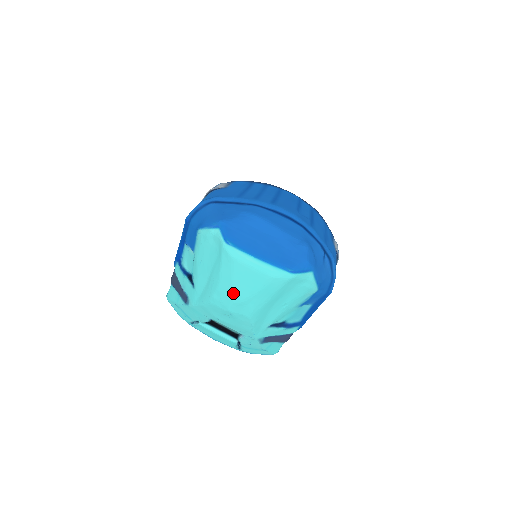
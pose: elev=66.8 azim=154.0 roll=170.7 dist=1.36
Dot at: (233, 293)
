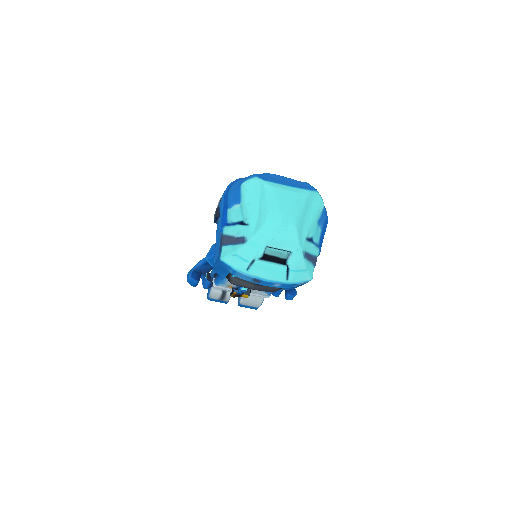
Dot at: (280, 209)
